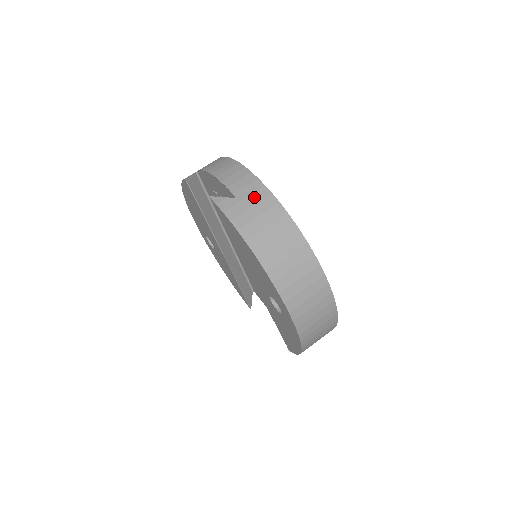
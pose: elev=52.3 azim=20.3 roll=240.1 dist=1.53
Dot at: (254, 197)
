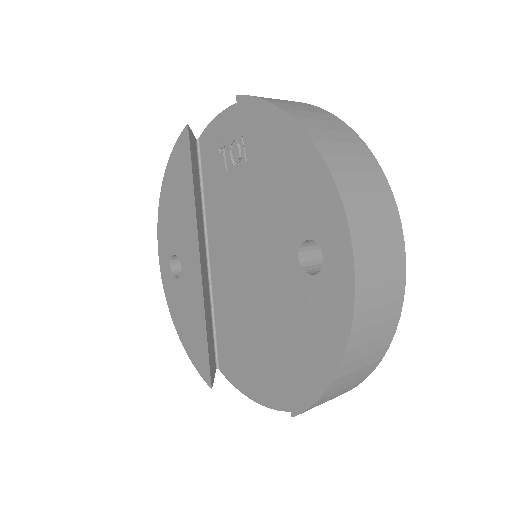
Dot at: (298, 103)
